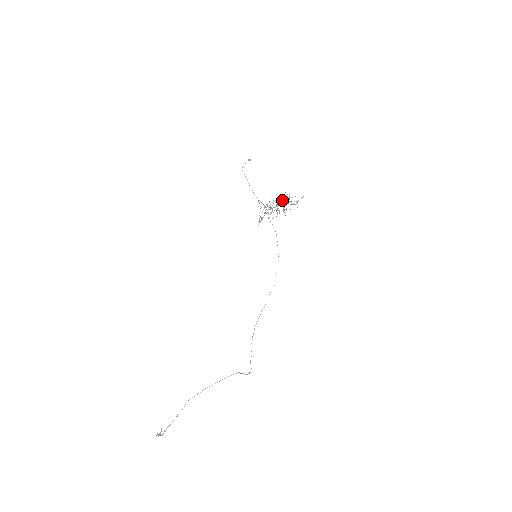
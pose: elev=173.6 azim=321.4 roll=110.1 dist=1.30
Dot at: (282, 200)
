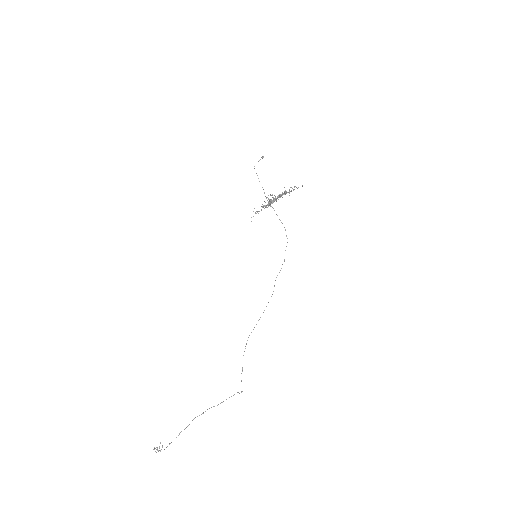
Dot at: occluded
